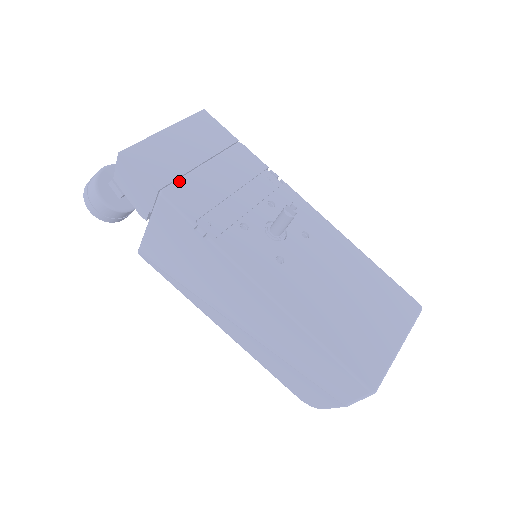
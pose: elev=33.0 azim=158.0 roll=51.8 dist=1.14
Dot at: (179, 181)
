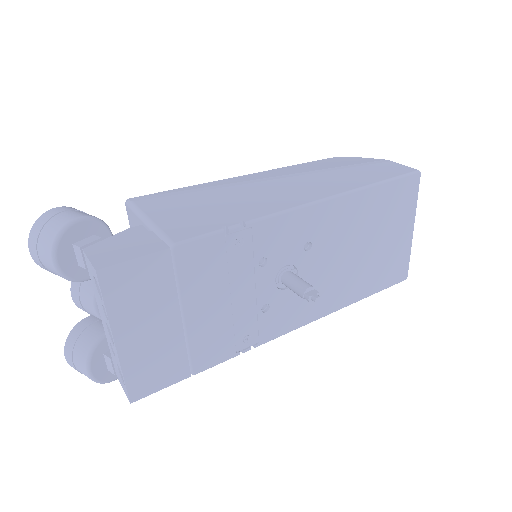
Dot at: (191, 353)
